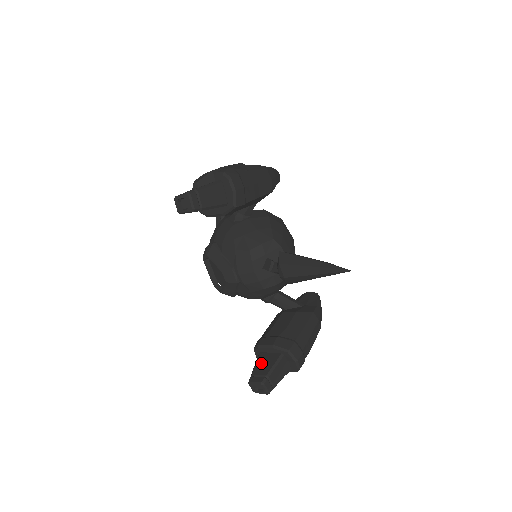
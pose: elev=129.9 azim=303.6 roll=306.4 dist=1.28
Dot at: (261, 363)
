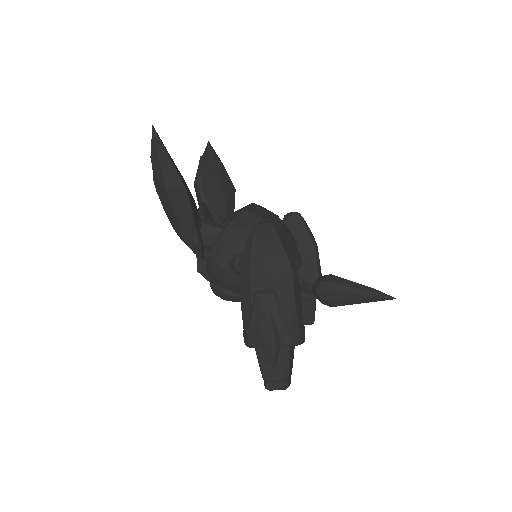
Dot at: occluded
